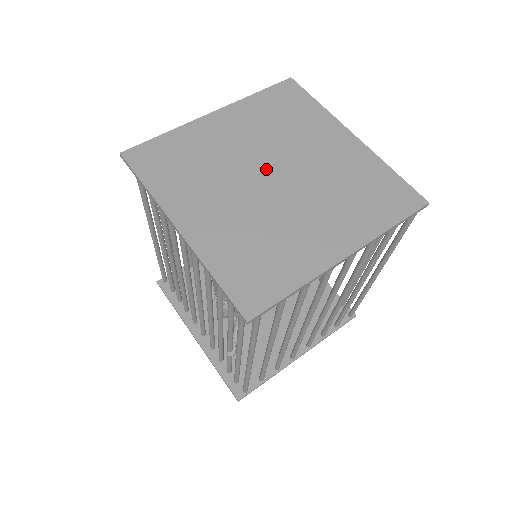
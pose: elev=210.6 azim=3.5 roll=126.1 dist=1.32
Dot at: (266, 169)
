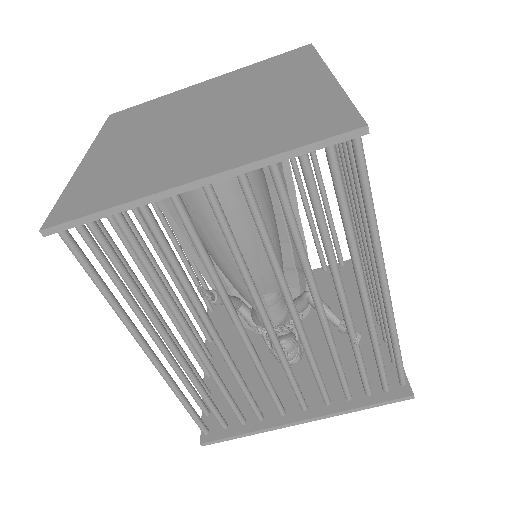
Dot at: (188, 123)
